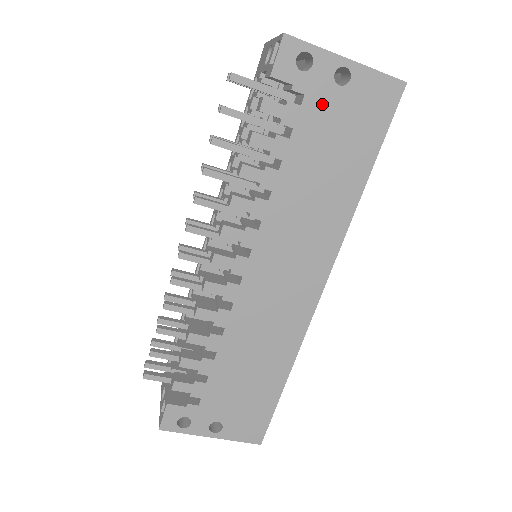
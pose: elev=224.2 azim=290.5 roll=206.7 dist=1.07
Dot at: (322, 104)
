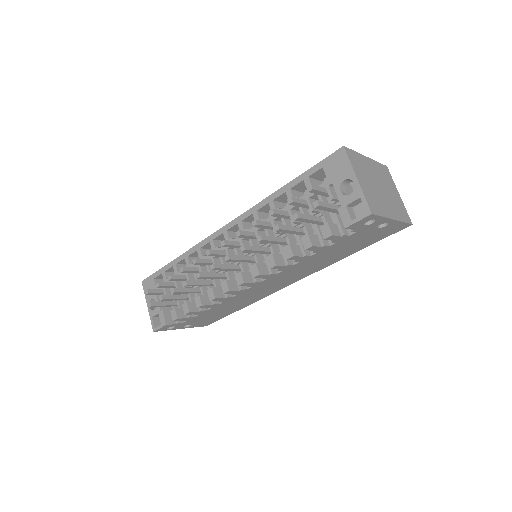
Dot at: (361, 234)
